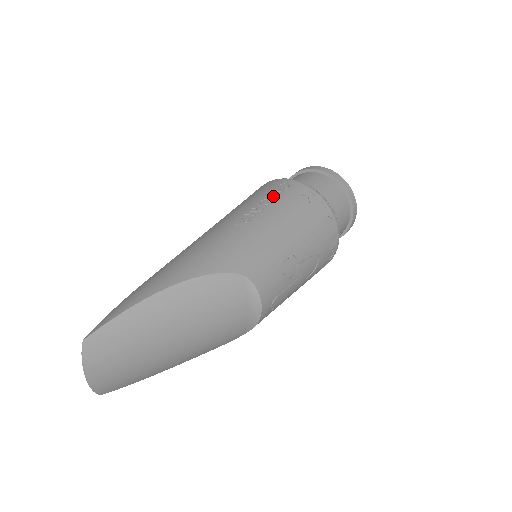
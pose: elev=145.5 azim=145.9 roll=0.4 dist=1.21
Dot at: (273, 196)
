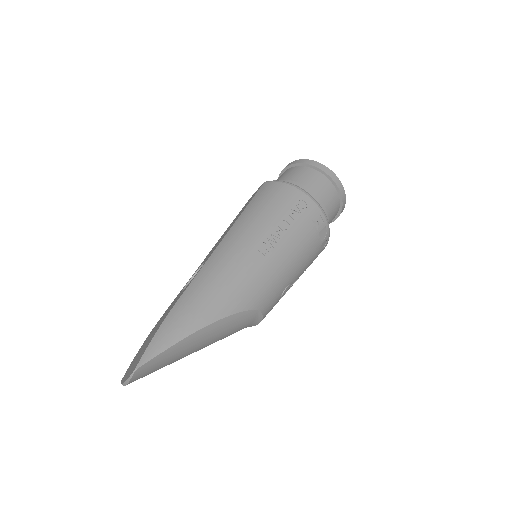
Dot at: (292, 218)
